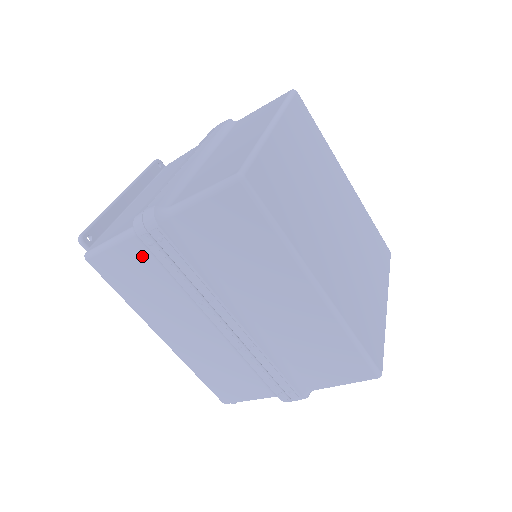
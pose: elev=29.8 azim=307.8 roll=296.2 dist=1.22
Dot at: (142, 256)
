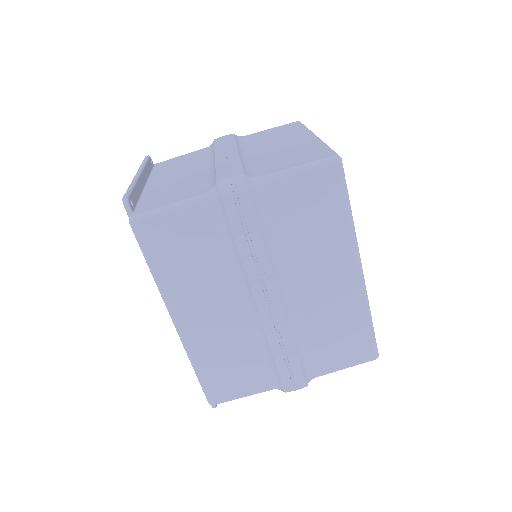
Dot at: (206, 224)
